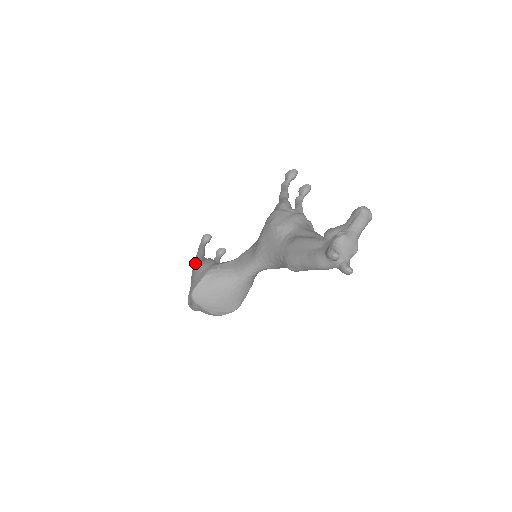
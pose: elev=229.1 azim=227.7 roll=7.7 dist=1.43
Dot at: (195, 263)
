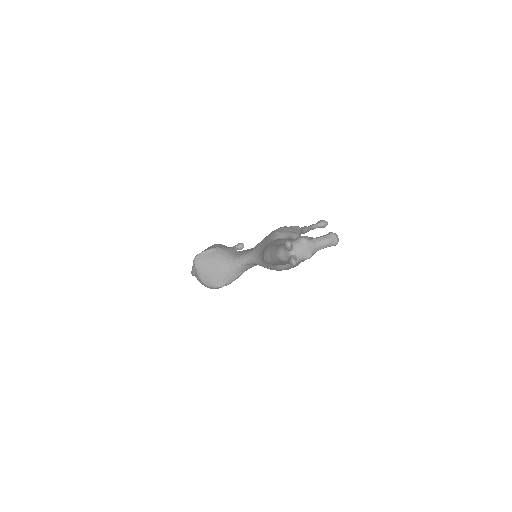
Dot at: occluded
